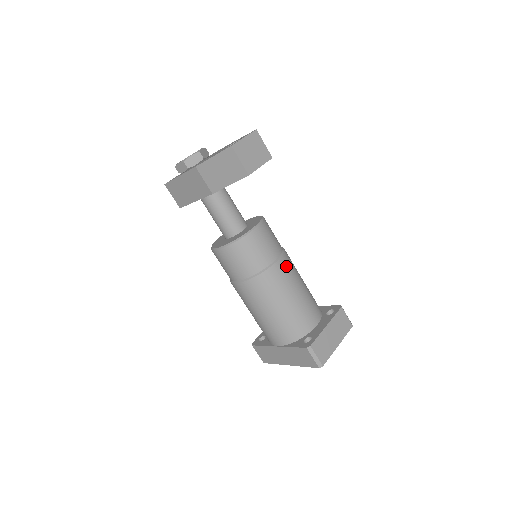
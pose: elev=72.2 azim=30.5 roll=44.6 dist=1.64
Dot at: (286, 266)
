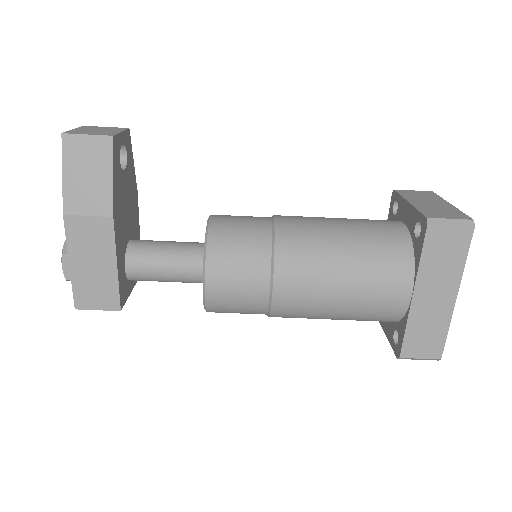
Dot at: (290, 217)
